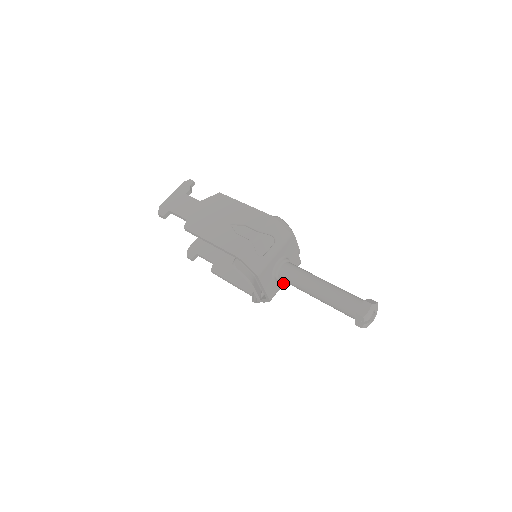
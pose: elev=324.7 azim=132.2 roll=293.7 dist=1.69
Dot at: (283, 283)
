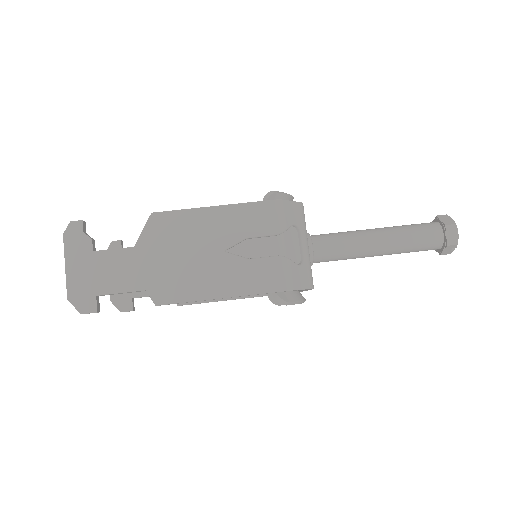
Dot at: occluded
